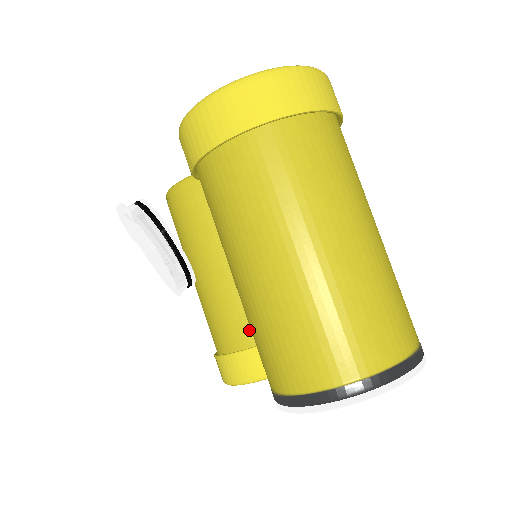
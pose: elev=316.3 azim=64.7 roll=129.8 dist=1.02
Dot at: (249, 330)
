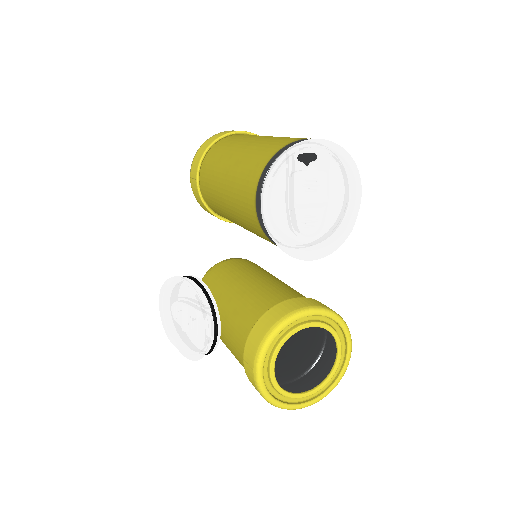
Dot at: (264, 306)
